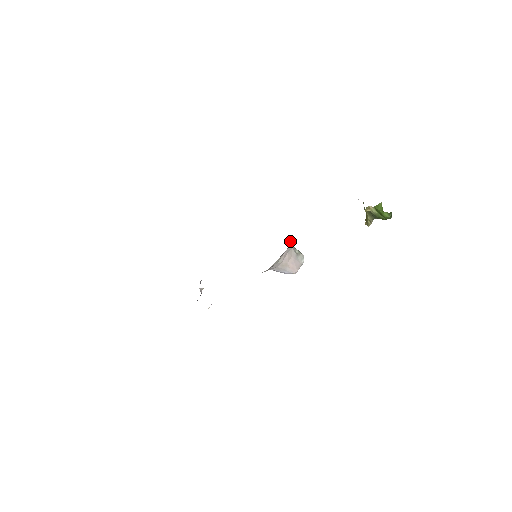
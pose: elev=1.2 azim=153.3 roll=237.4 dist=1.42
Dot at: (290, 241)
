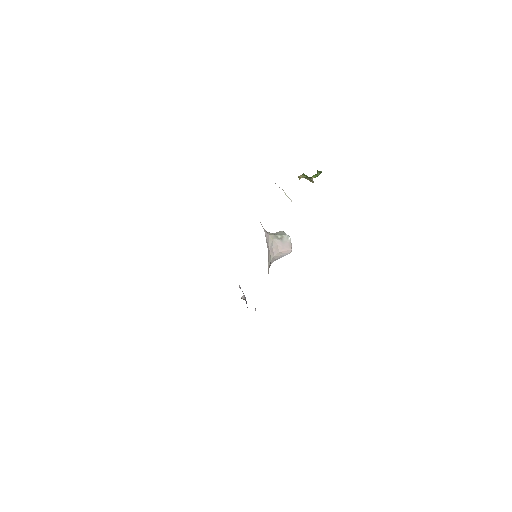
Dot at: (267, 238)
